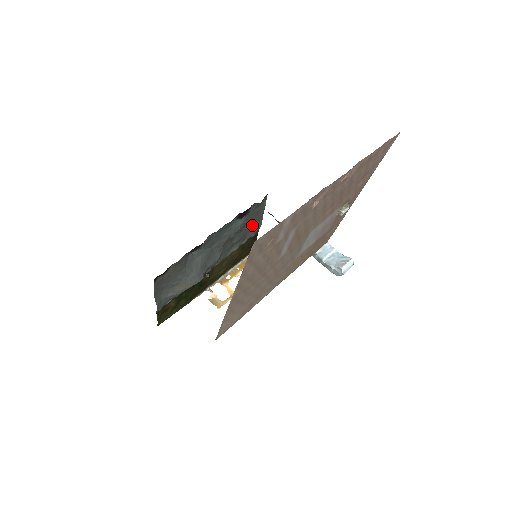
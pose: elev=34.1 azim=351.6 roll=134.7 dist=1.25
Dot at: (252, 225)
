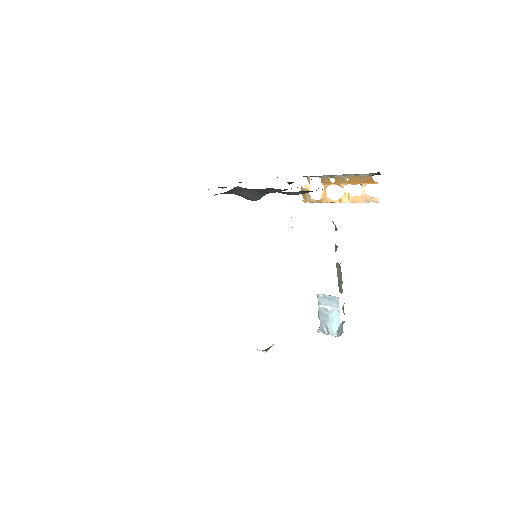
Dot at: occluded
